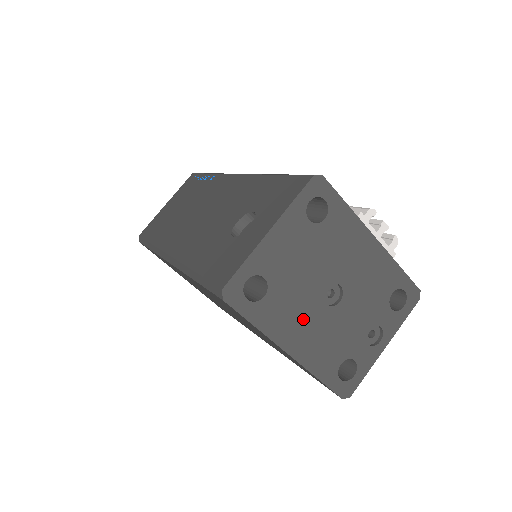
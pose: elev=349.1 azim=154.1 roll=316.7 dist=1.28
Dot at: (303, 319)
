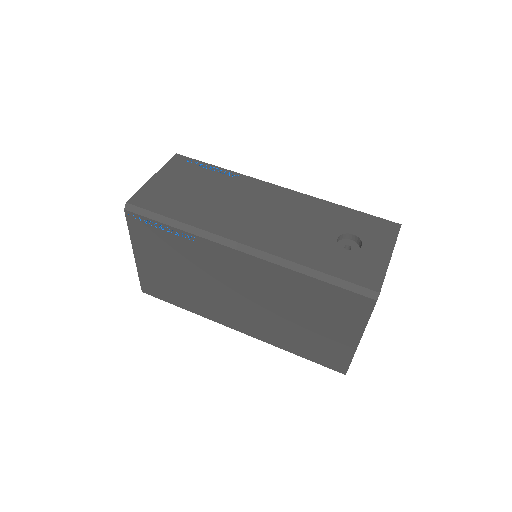
Dot at: occluded
